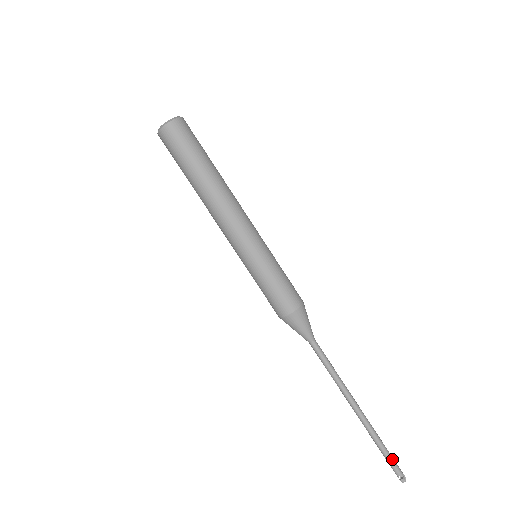
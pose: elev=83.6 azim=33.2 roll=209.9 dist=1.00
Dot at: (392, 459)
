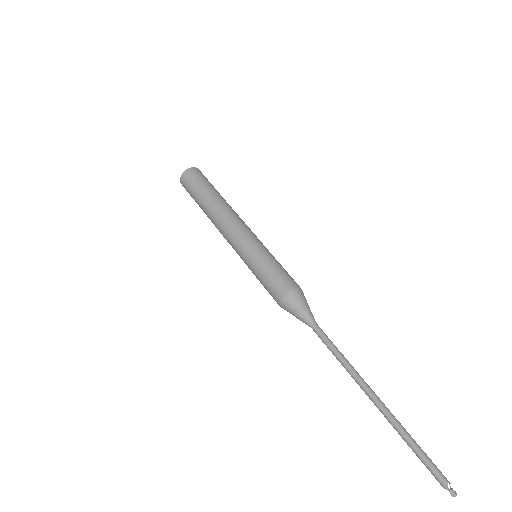
Dot at: (430, 459)
